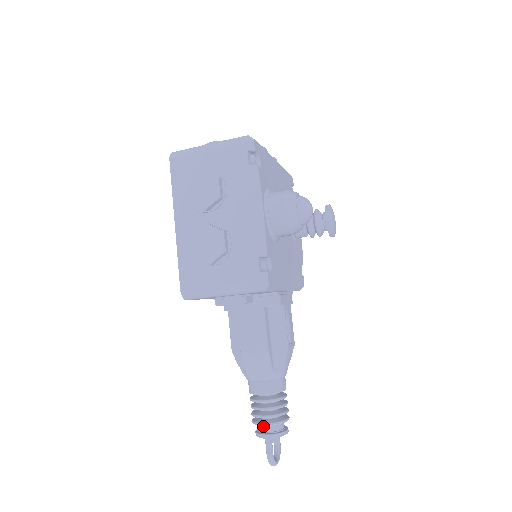
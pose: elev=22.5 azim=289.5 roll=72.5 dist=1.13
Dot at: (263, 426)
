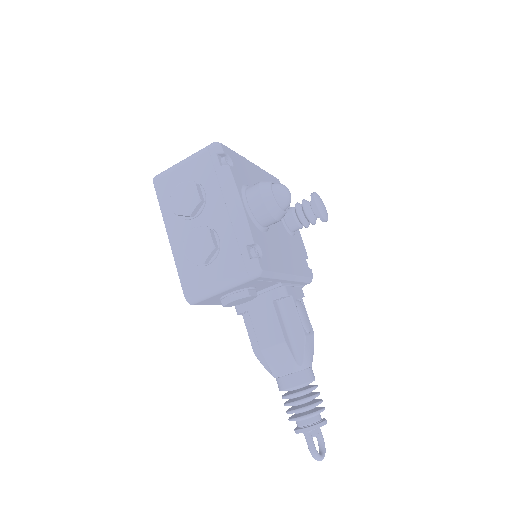
Dot at: (299, 421)
